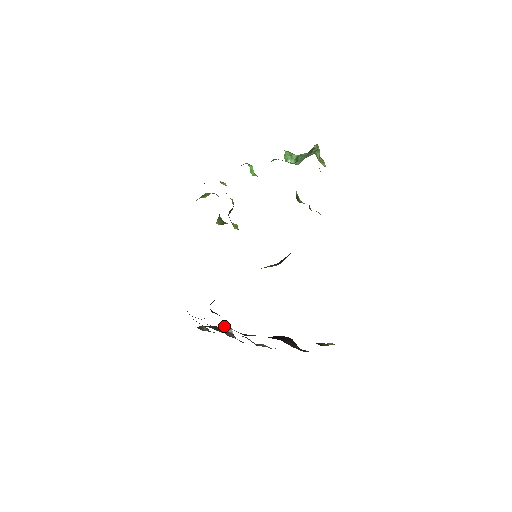
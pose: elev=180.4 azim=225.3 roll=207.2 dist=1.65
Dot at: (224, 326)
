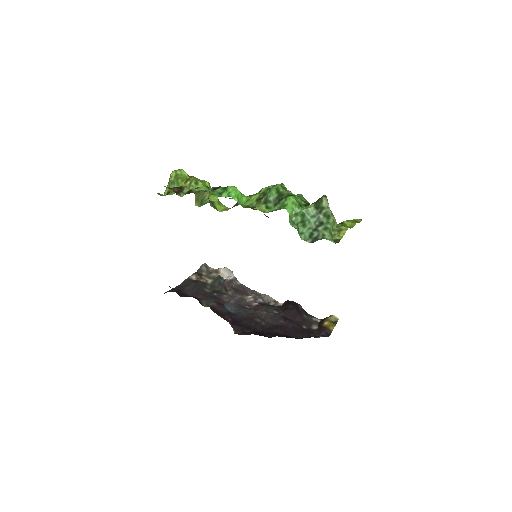
Dot at: (223, 268)
